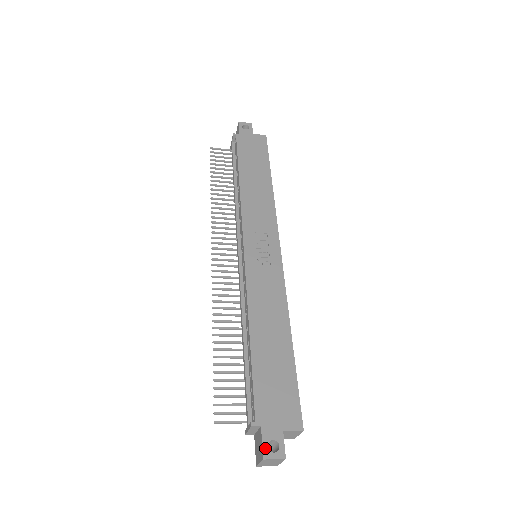
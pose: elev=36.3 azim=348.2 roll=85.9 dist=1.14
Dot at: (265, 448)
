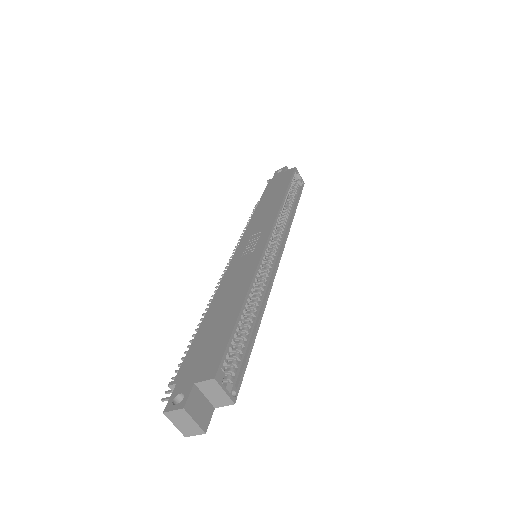
Dot at: (169, 402)
